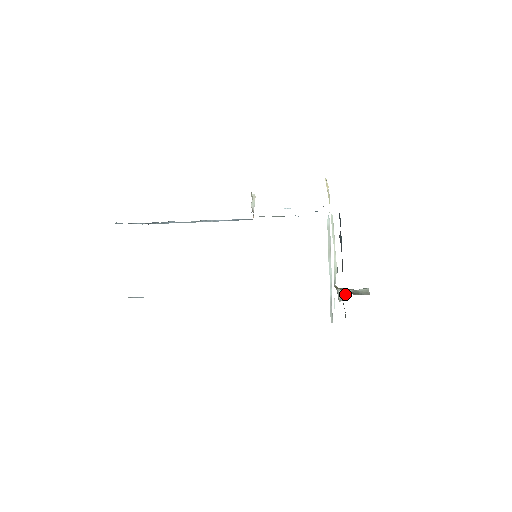
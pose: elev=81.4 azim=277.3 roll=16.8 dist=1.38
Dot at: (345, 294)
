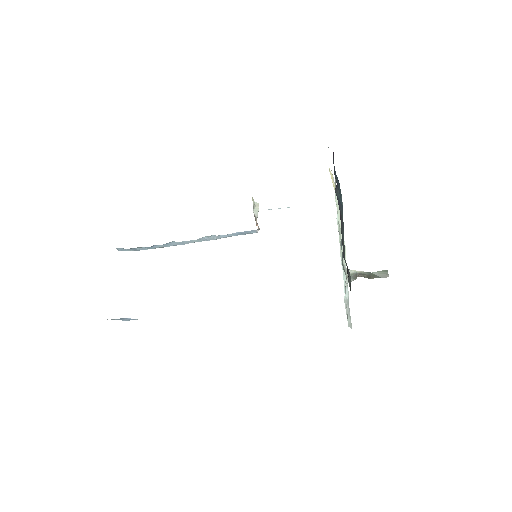
Dot at: (356, 274)
